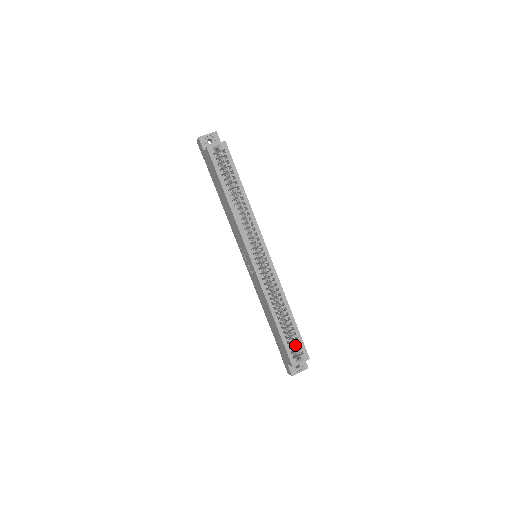
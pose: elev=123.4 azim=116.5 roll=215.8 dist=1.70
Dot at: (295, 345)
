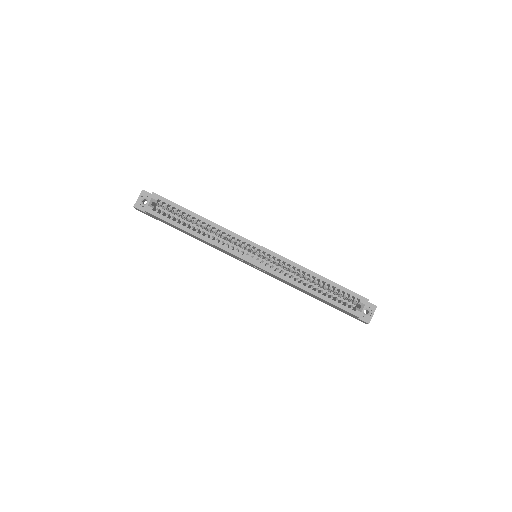
Dot at: occluded
